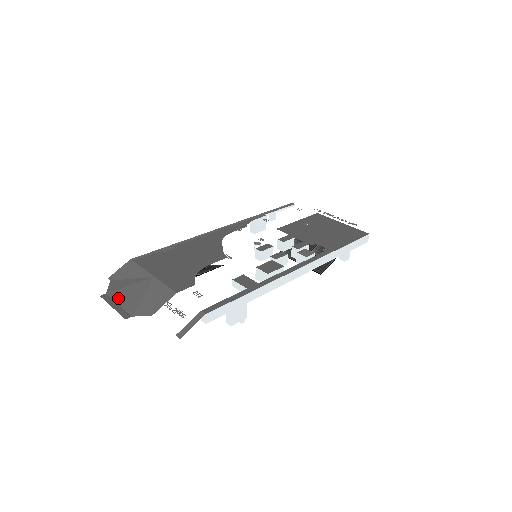
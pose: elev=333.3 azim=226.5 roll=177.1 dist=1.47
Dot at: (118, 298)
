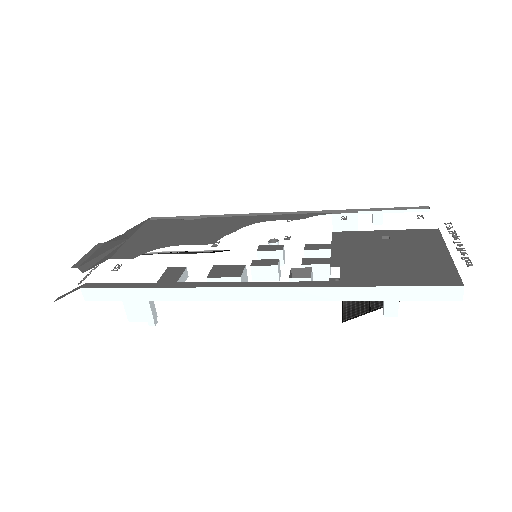
Dot at: (99, 249)
